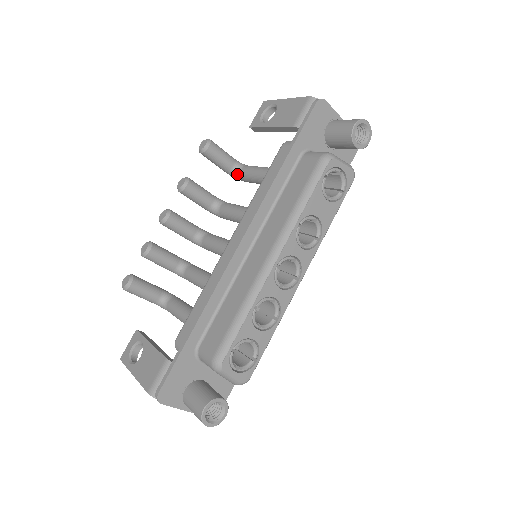
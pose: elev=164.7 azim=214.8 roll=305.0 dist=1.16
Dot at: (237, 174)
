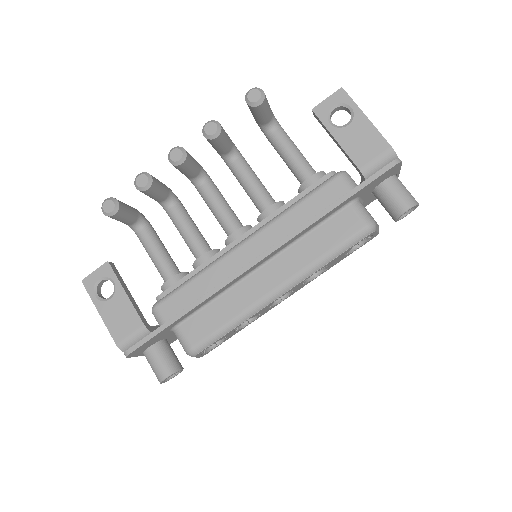
Dot at: (267, 132)
